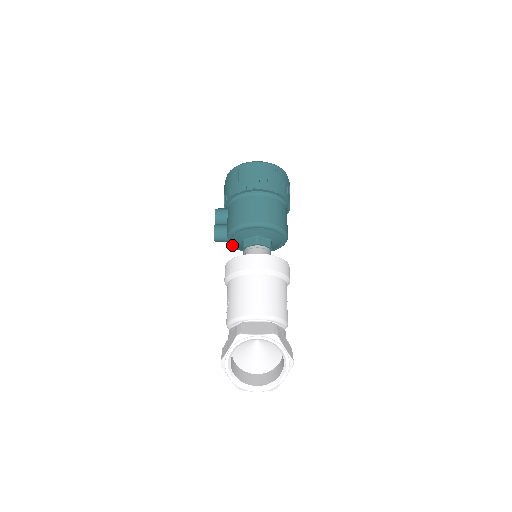
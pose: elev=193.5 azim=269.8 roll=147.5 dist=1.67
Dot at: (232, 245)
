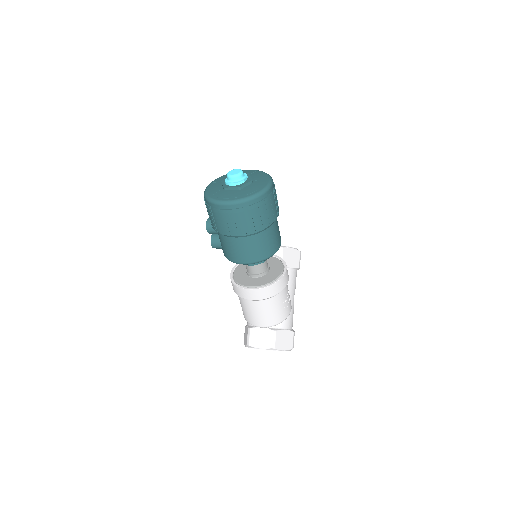
Dot at: occluded
